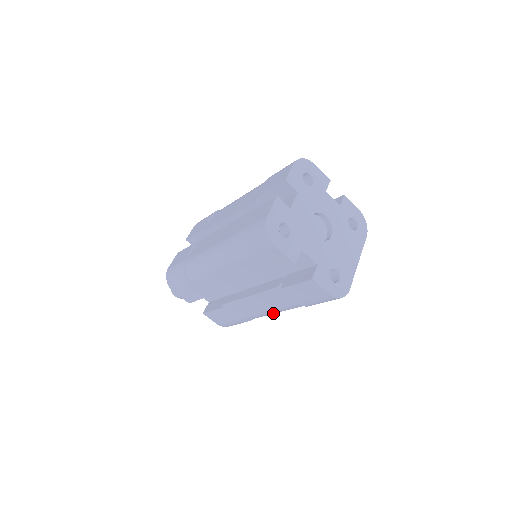
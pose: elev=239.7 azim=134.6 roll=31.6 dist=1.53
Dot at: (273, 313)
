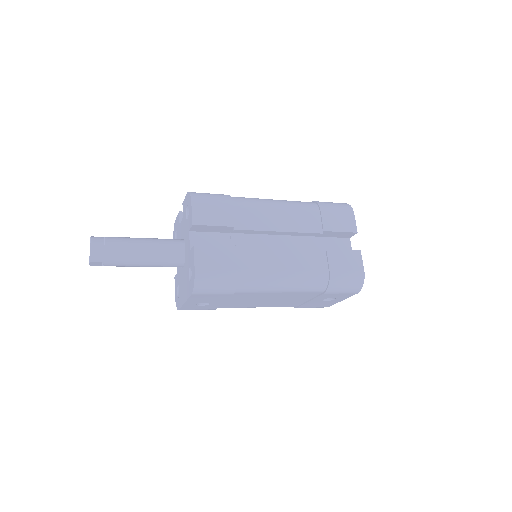
Dot at: (284, 281)
